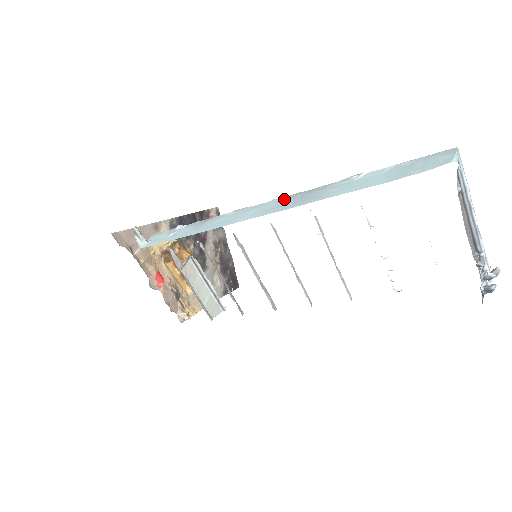
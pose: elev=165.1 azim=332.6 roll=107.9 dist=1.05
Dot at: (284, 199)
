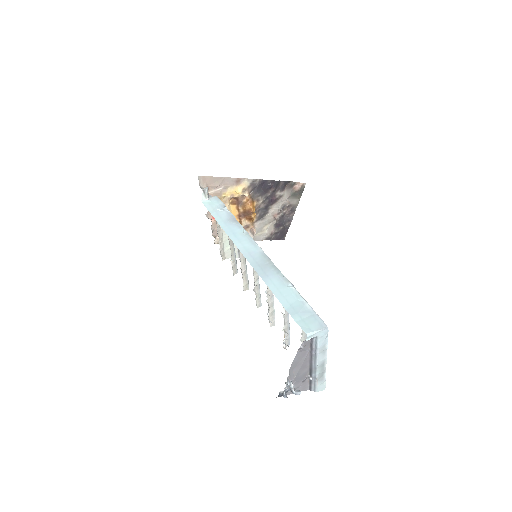
Dot at: (262, 255)
